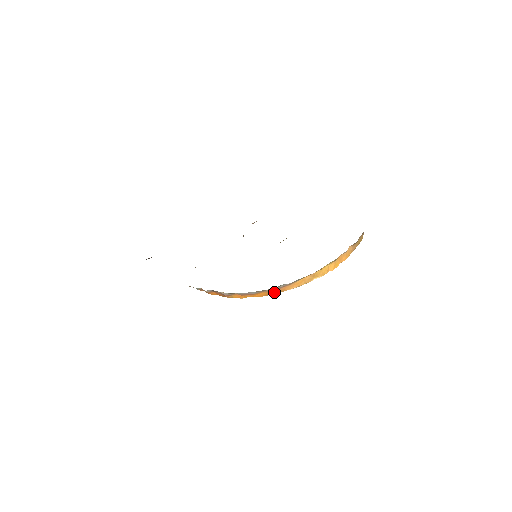
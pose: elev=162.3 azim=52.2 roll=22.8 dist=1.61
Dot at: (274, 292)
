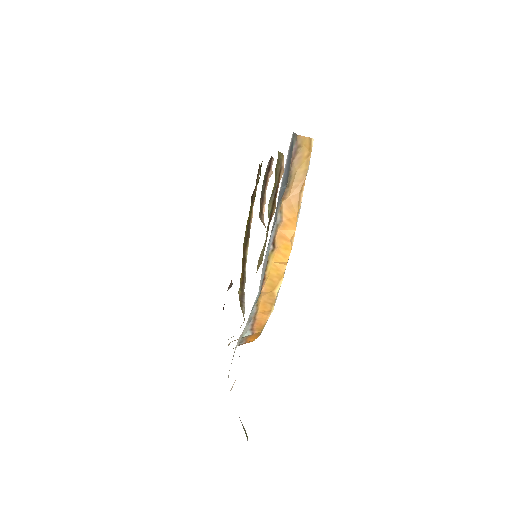
Dot at: (255, 333)
